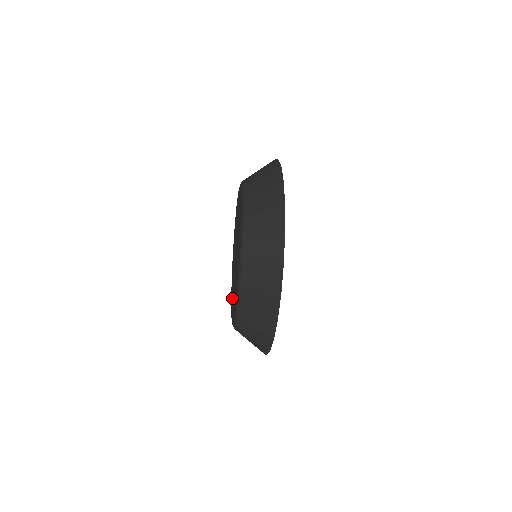
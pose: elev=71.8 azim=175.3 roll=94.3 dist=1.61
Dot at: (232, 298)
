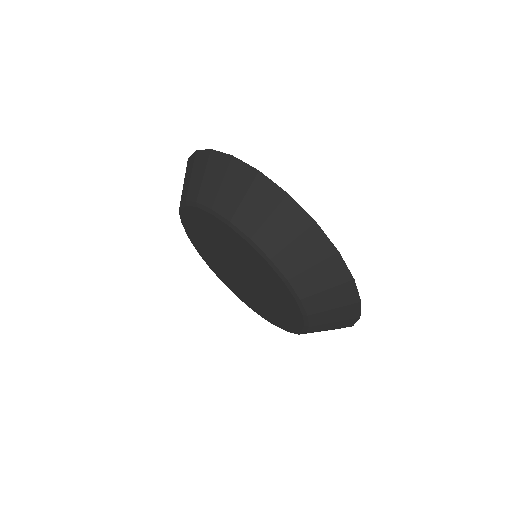
Dot at: (284, 313)
